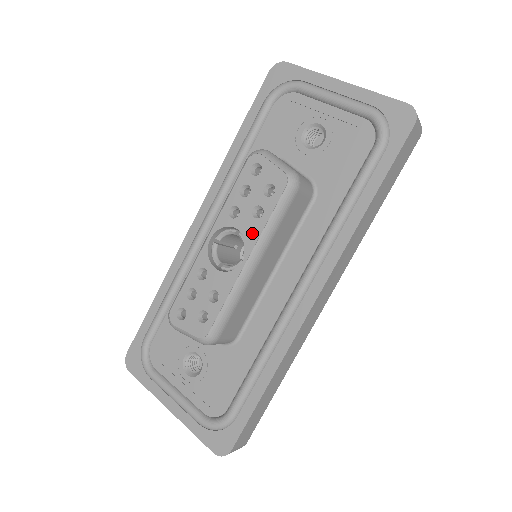
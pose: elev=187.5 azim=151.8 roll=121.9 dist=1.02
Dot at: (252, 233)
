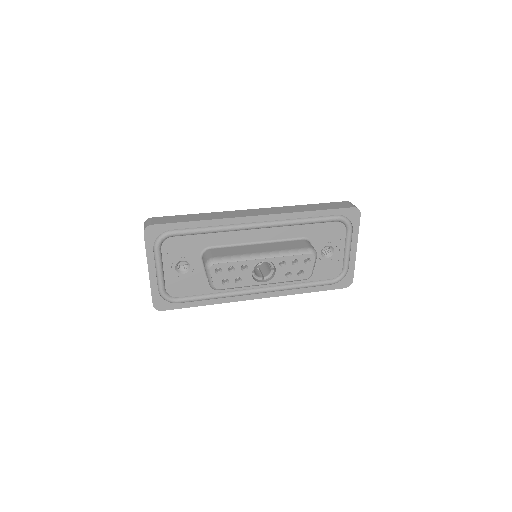
Dot at: (278, 278)
